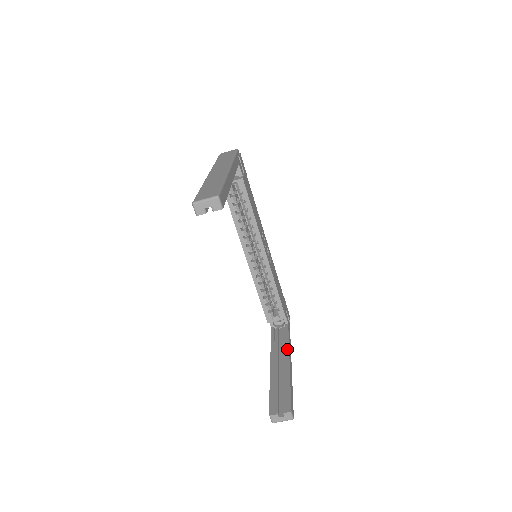
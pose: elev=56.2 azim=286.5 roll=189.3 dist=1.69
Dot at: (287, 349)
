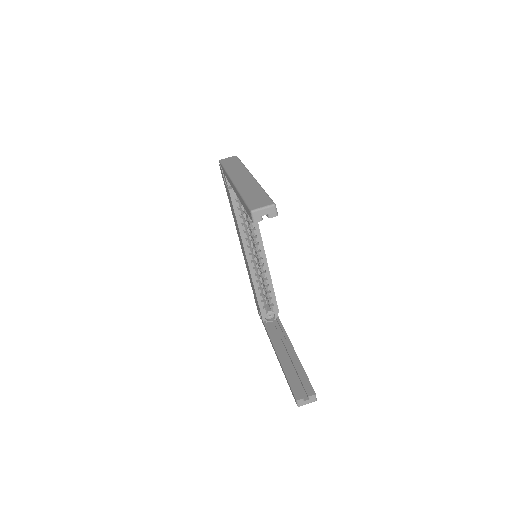
Dot at: (288, 340)
